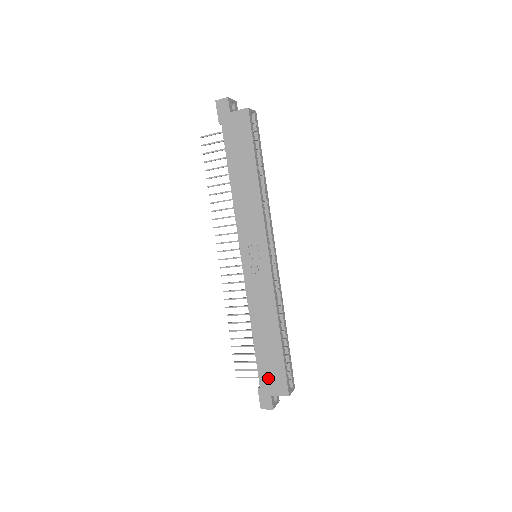
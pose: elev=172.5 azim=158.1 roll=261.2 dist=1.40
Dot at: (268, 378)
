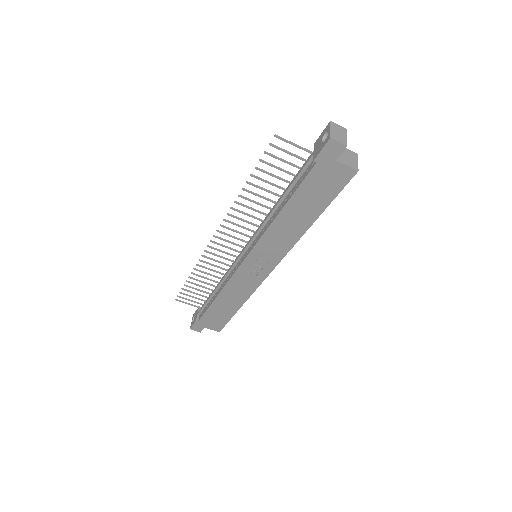
Dot at: (209, 321)
